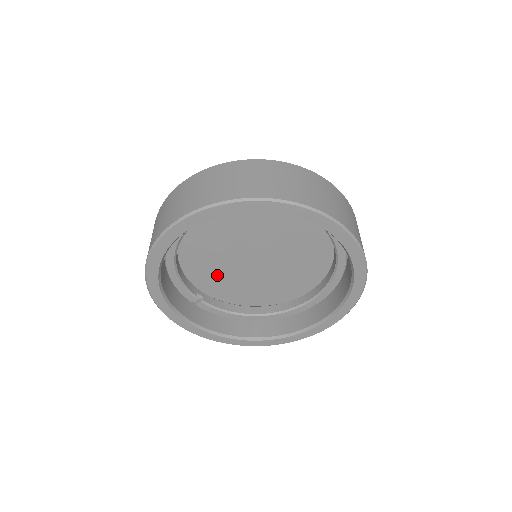
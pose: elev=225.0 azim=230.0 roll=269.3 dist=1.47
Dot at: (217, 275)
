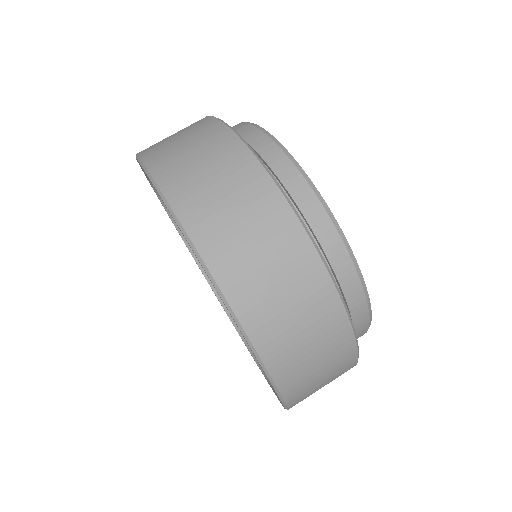
Dot at: occluded
